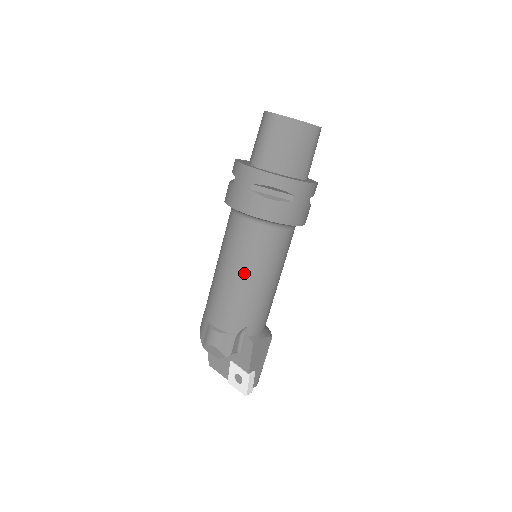
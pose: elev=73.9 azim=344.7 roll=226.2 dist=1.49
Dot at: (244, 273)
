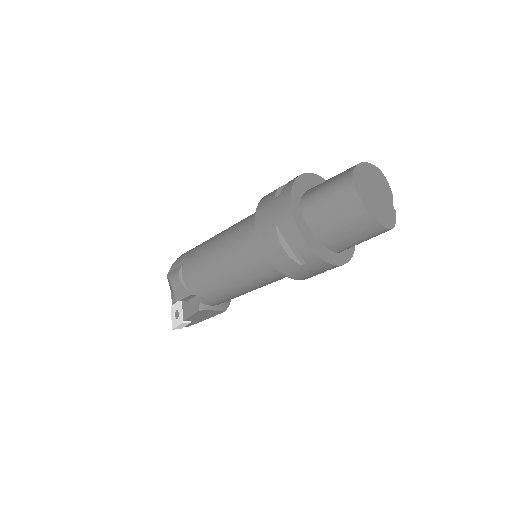
Dot at: (226, 268)
